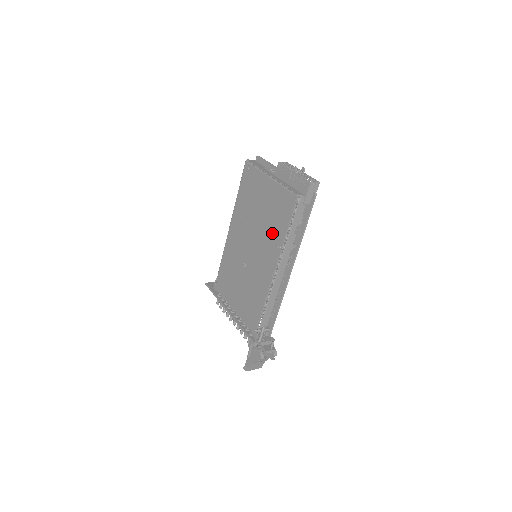
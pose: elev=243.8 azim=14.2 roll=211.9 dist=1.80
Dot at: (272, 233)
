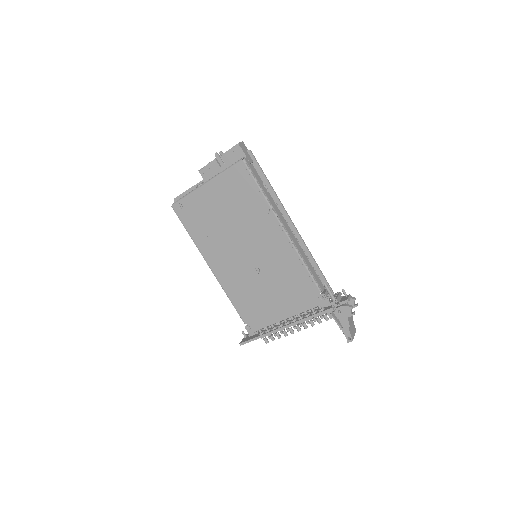
Dot at: (252, 213)
